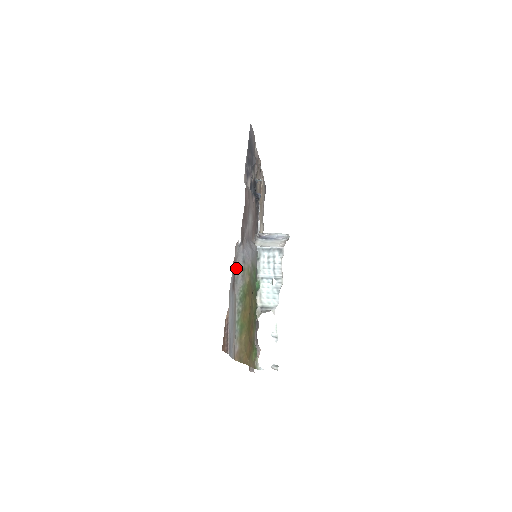
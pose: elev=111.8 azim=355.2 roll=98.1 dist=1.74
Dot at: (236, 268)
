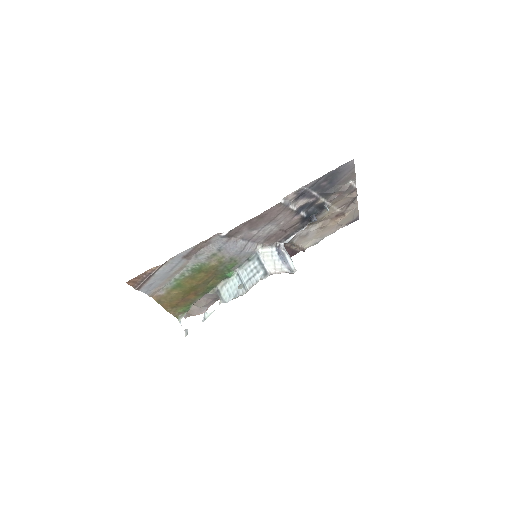
Dot at: (205, 248)
